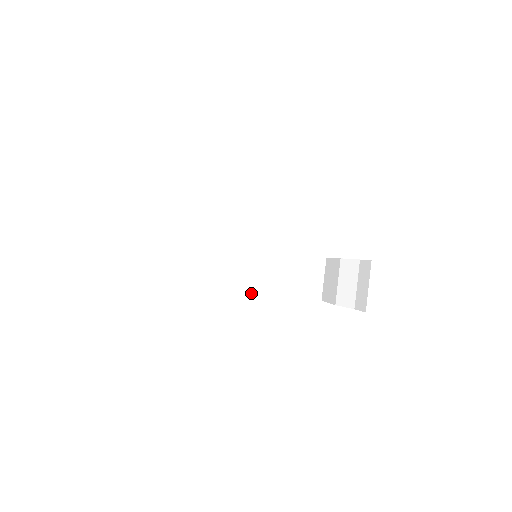
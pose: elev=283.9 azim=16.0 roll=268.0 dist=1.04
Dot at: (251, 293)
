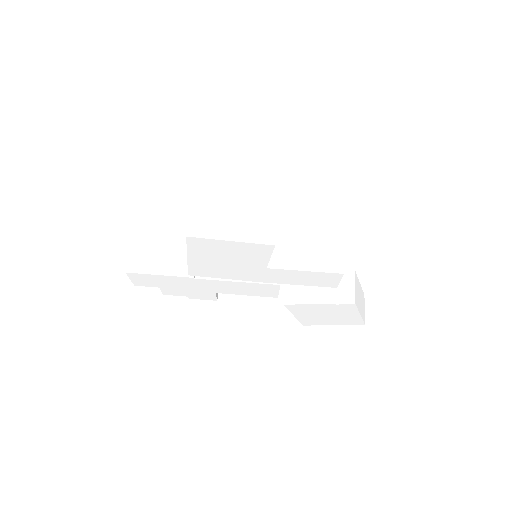
Dot at: (341, 268)
